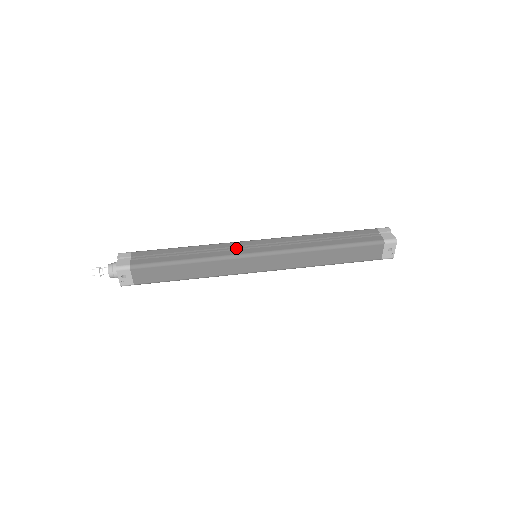
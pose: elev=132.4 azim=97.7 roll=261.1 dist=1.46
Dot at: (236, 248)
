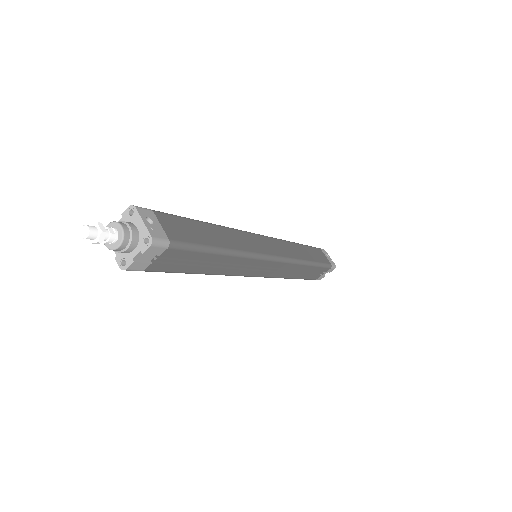
Dot at: occluded
